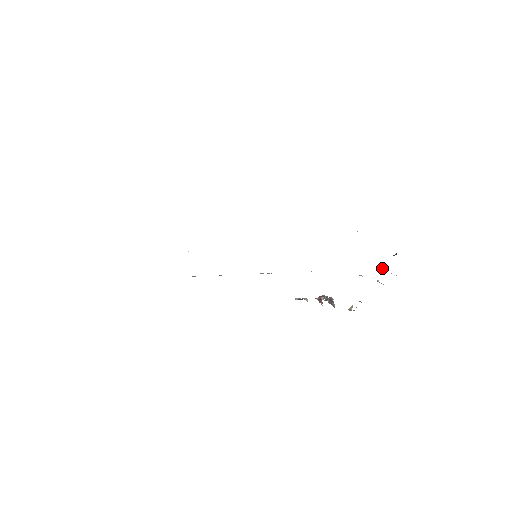
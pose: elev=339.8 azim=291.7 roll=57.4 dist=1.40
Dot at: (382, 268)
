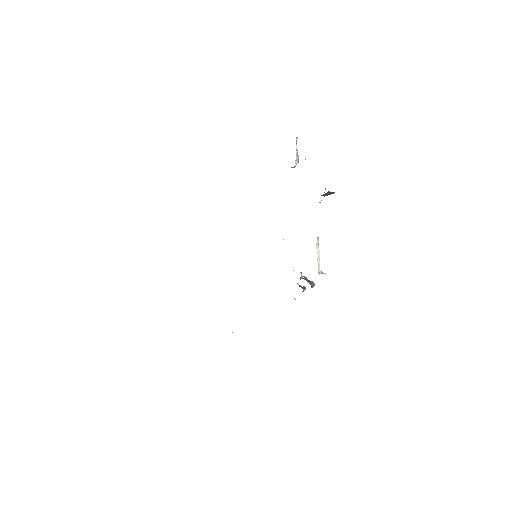
Dot at: occluded
